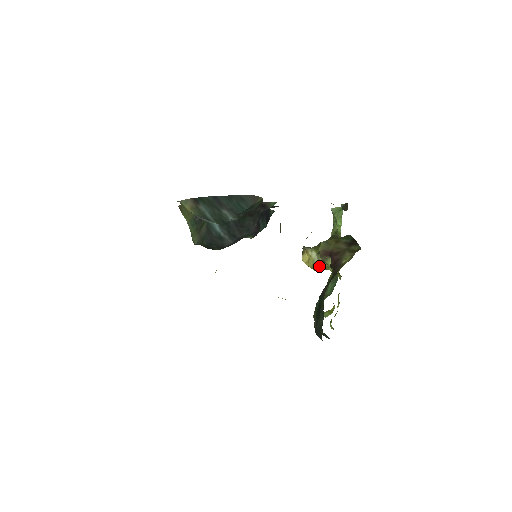
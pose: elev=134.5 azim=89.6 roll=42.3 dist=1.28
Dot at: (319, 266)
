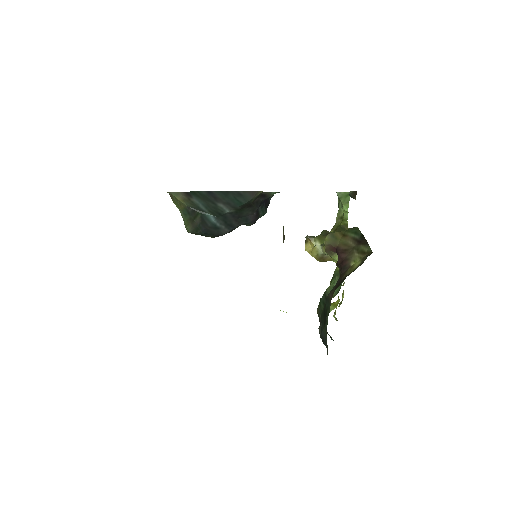
Dot at: (323, 258)
